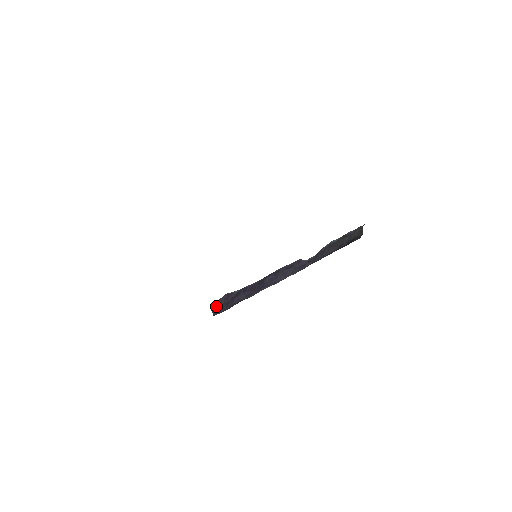
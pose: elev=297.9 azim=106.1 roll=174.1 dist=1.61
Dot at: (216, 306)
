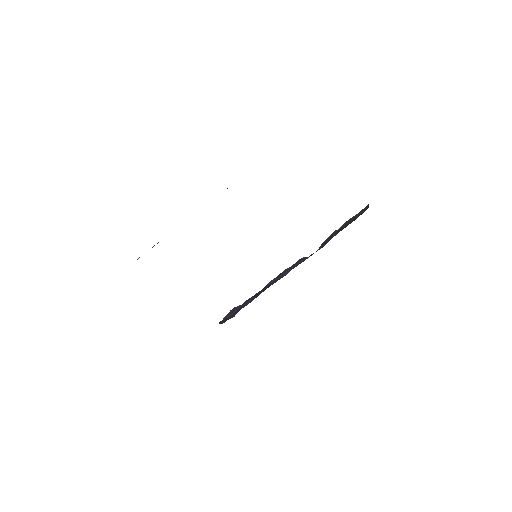
Dot at: (223, 320)
